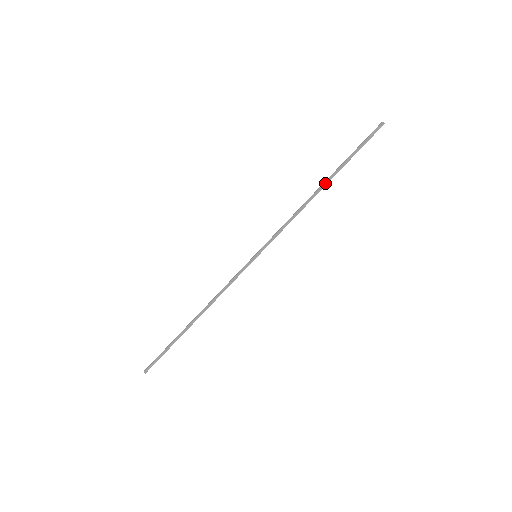
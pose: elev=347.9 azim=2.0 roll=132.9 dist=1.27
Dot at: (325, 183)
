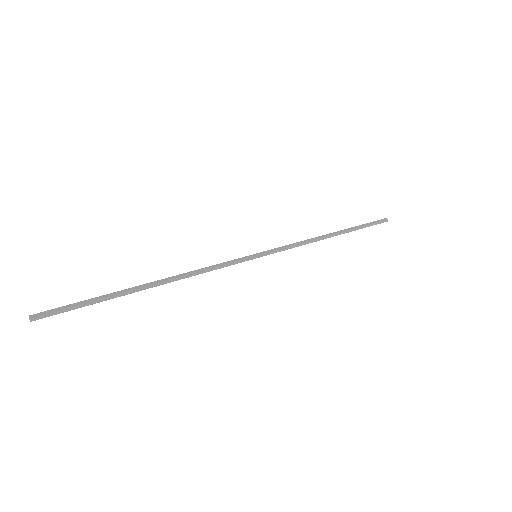
Dot at: (338, 233)
